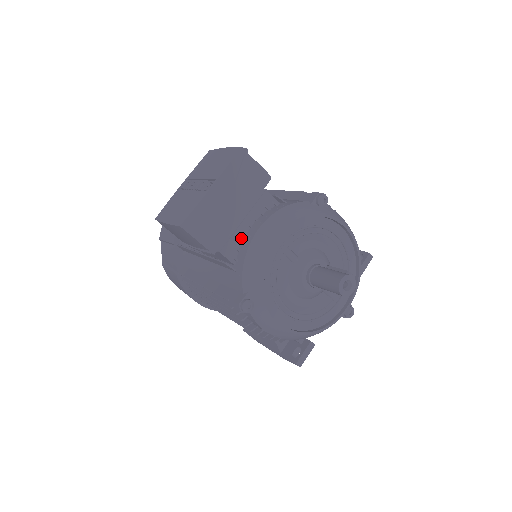
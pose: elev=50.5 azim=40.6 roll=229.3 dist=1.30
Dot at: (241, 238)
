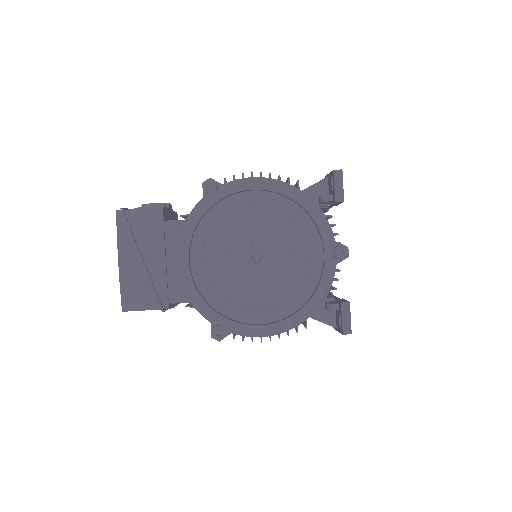
Dot at: occluded
